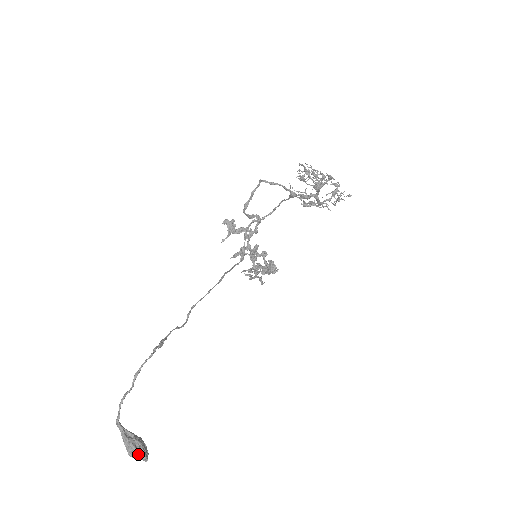
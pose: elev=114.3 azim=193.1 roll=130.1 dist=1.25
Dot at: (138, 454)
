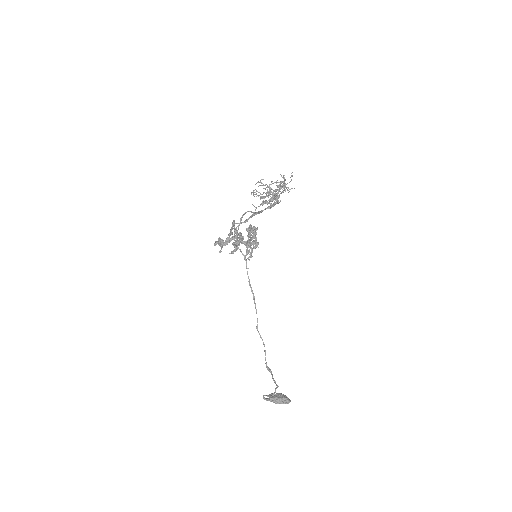
Dot at: occluded
